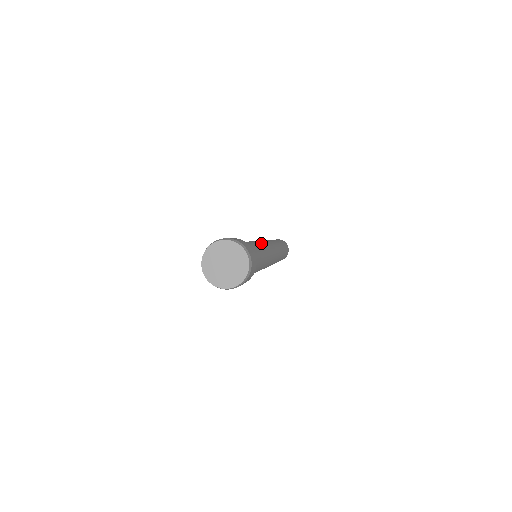
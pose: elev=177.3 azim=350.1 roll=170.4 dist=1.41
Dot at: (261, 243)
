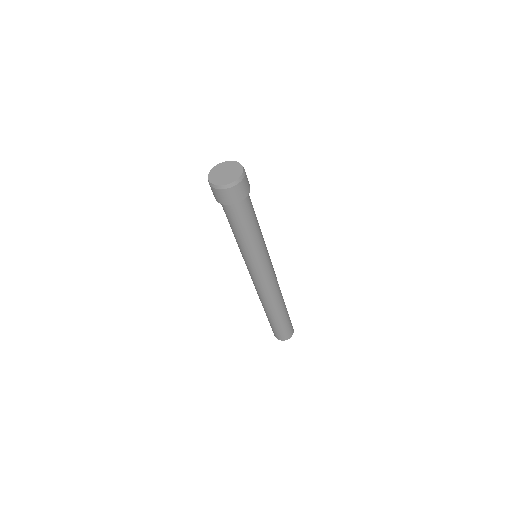
Dot at: occluded
